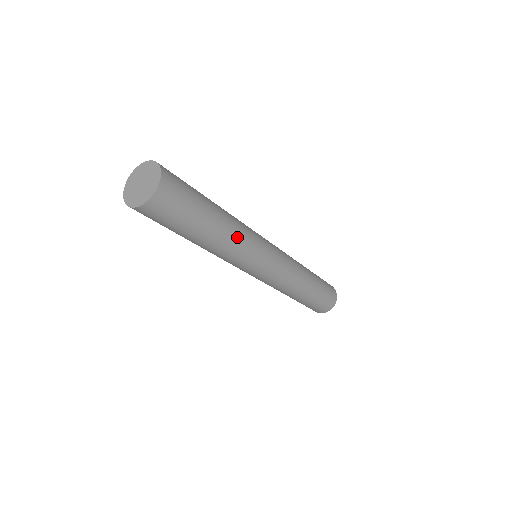
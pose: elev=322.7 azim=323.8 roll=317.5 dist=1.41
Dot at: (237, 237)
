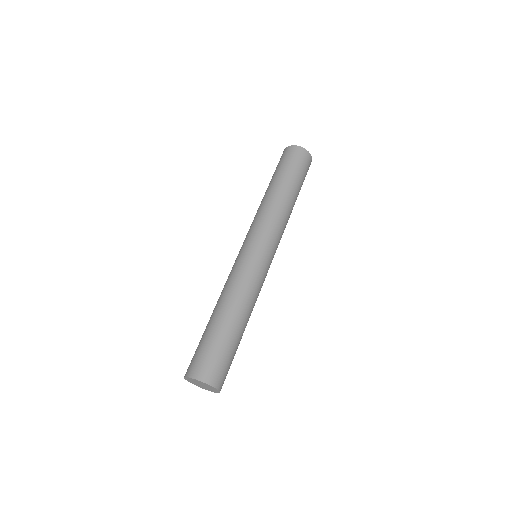
Dot at: (254, 304)
